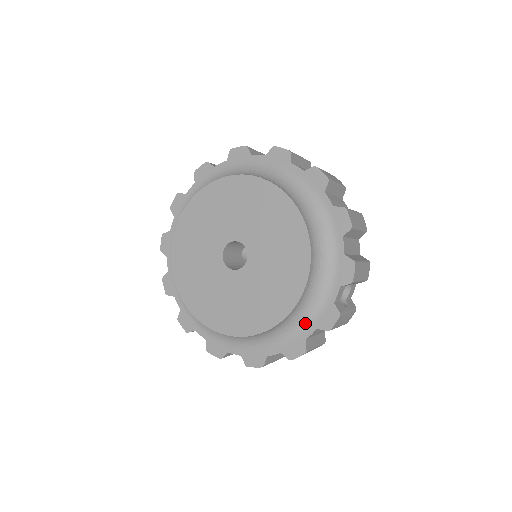
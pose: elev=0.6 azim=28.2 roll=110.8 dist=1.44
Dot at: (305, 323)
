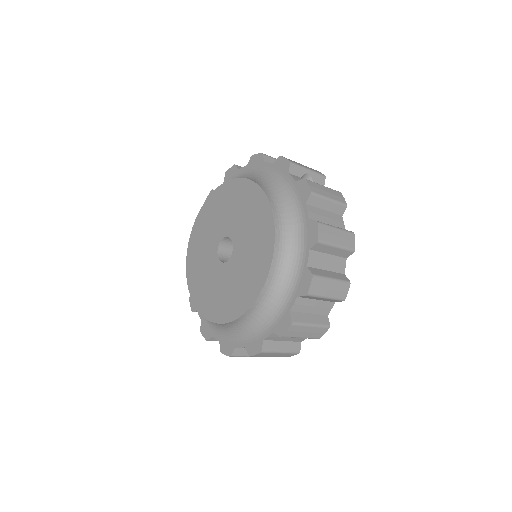
Dot at: (297, 213)
